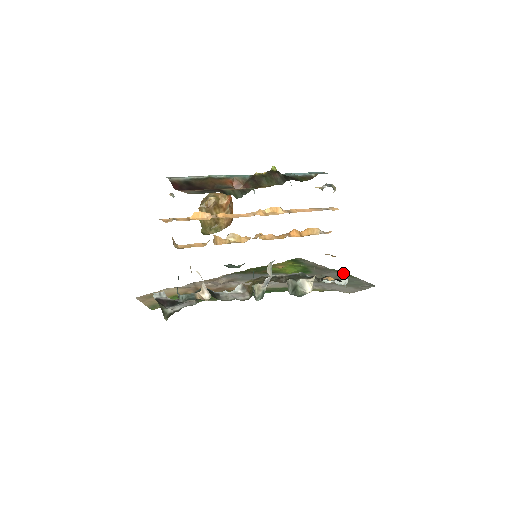
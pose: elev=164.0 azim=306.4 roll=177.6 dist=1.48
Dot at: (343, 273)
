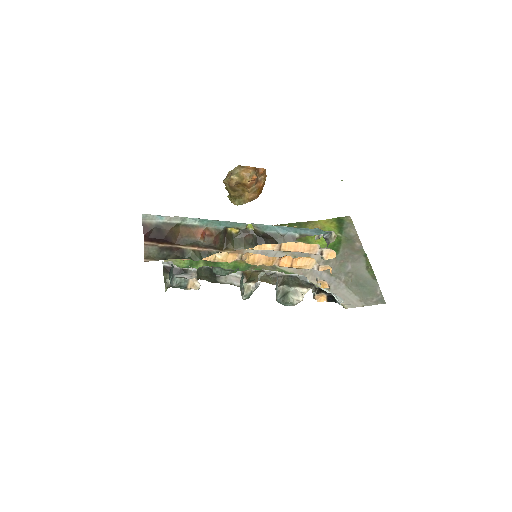
Dot at: (369, 266)
